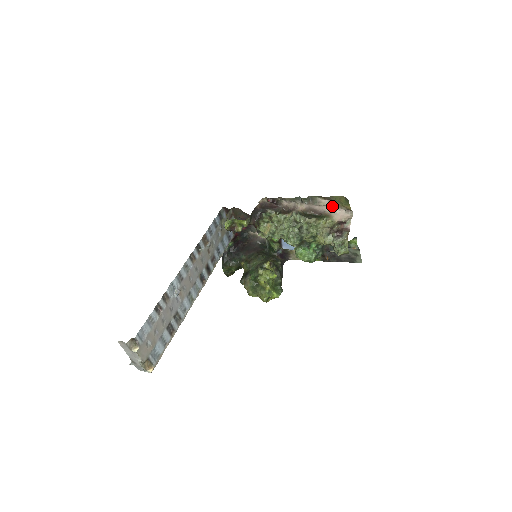
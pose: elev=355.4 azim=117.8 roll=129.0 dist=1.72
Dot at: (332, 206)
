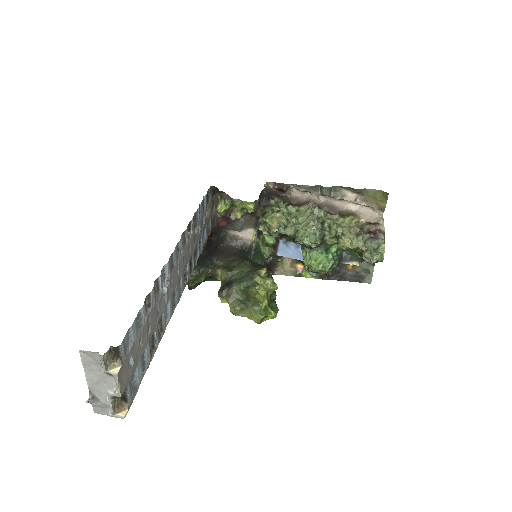
Dot at: (359, 203)
